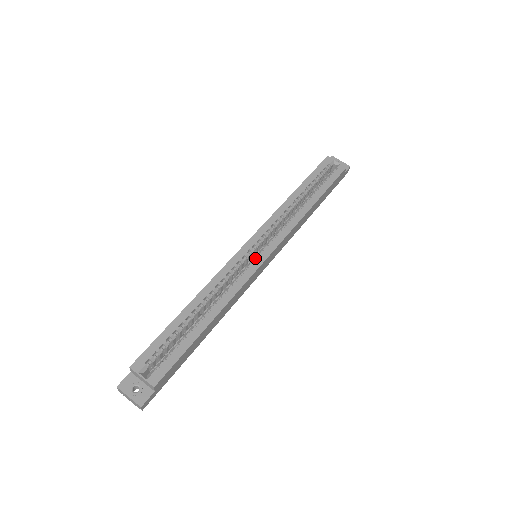
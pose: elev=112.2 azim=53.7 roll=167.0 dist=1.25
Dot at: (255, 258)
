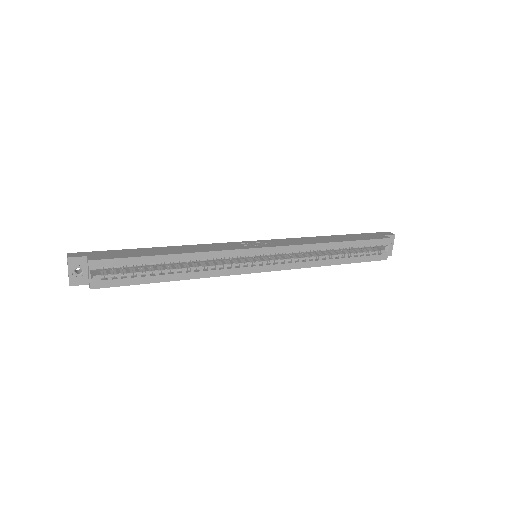
Dot at: (252, 264)
